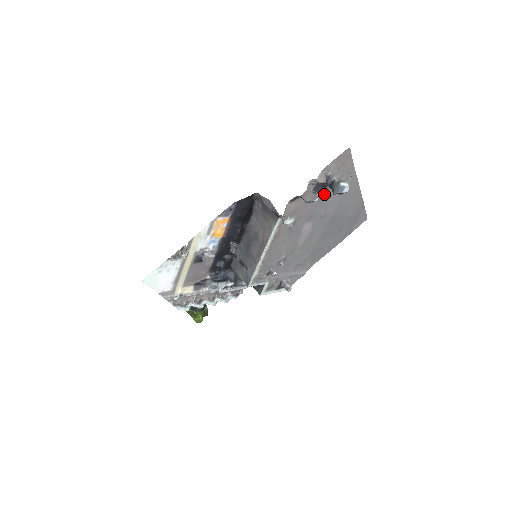
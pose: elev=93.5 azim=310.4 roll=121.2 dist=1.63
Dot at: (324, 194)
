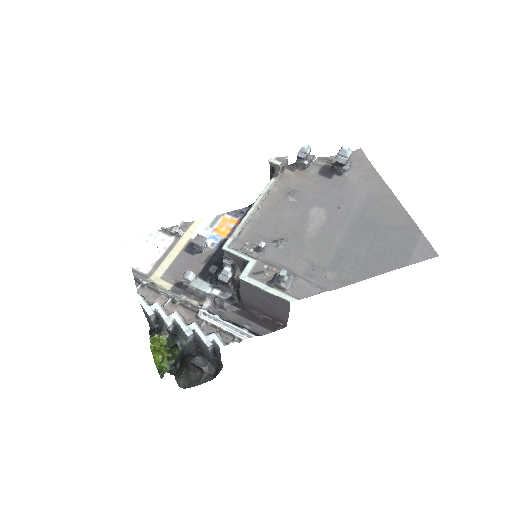
Dot at: (337, 184)
